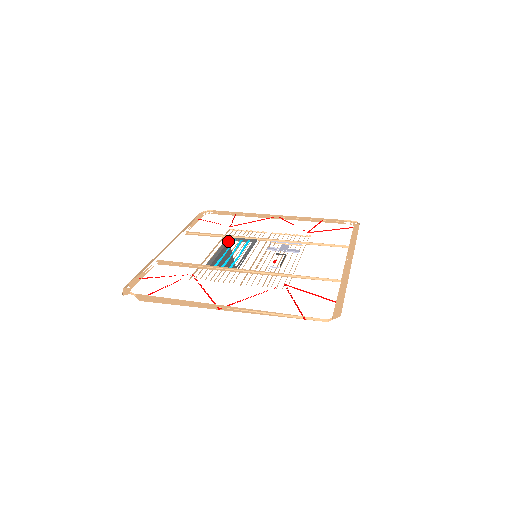
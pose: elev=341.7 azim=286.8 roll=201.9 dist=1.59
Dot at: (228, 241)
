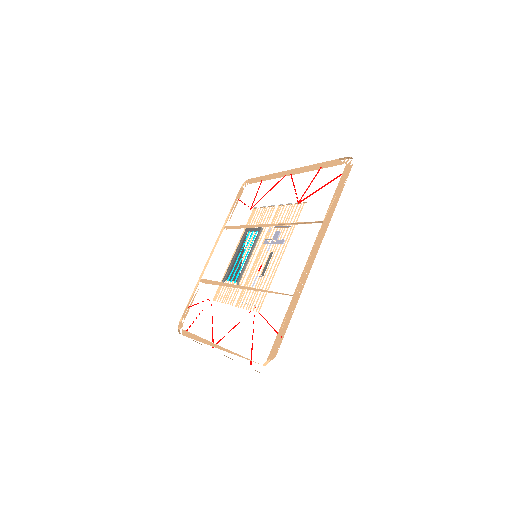
Dot at: (246, 234)
